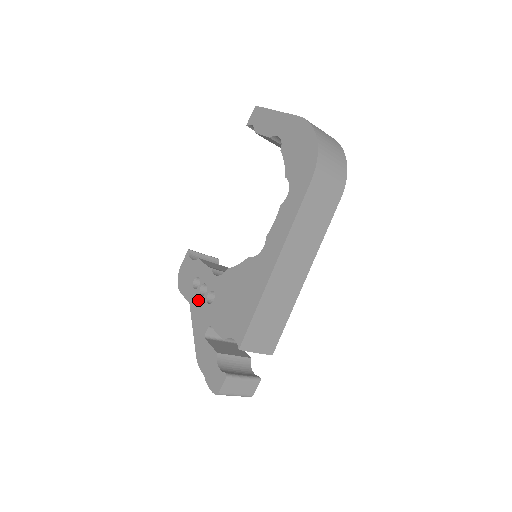
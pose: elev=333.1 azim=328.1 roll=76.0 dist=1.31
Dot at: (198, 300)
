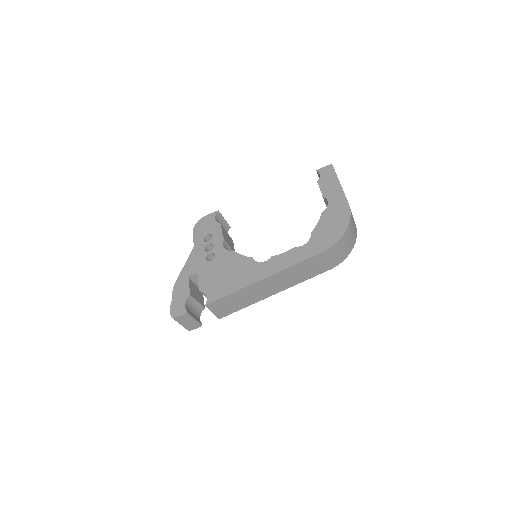
Dot at: (201, 250)
